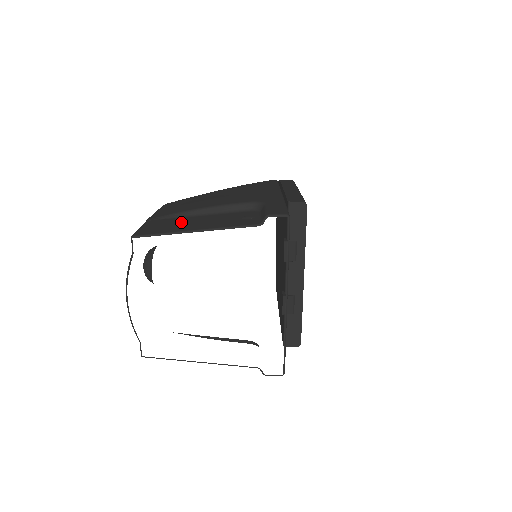
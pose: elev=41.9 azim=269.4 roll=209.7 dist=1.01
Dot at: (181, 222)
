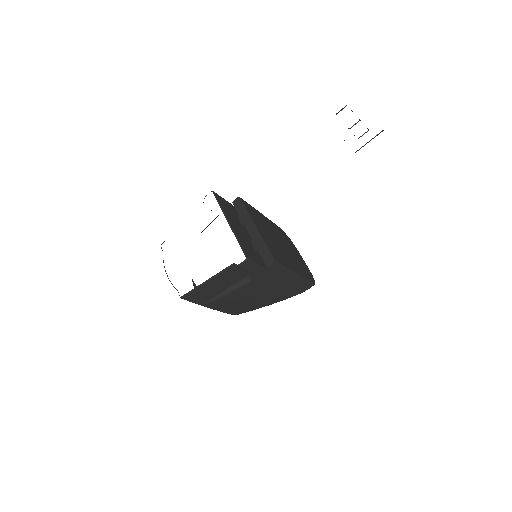
Dot at: occluded
